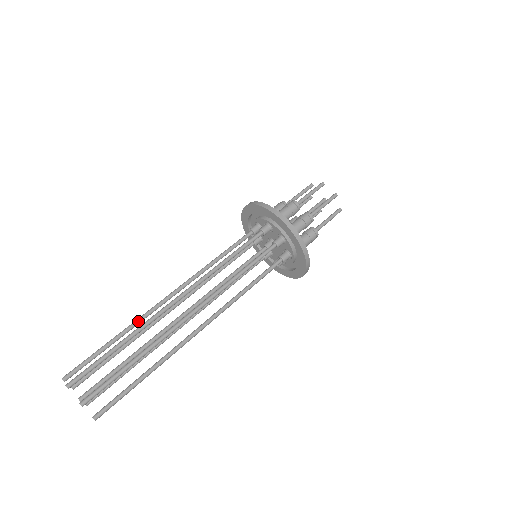
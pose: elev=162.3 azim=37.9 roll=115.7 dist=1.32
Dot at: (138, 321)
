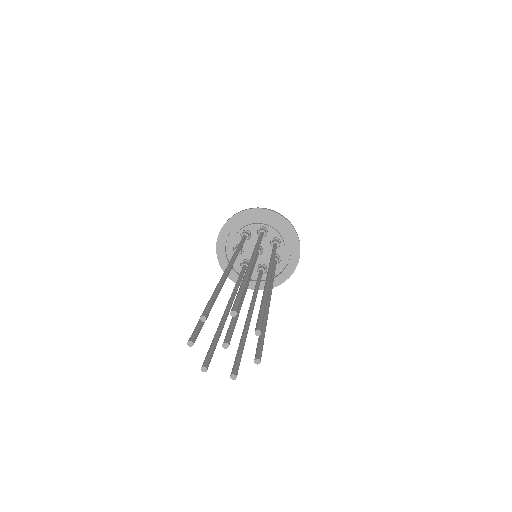
Dot at: (225, 277)
